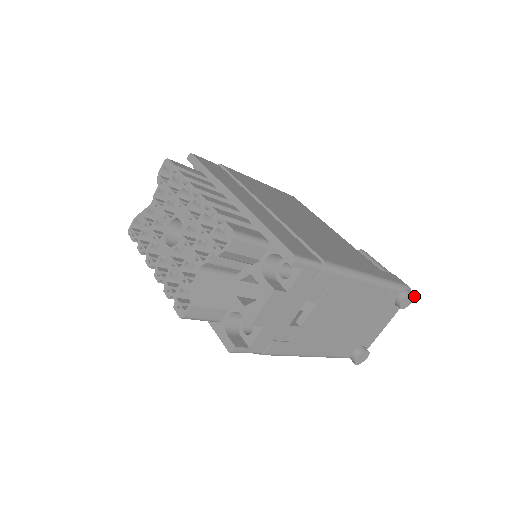
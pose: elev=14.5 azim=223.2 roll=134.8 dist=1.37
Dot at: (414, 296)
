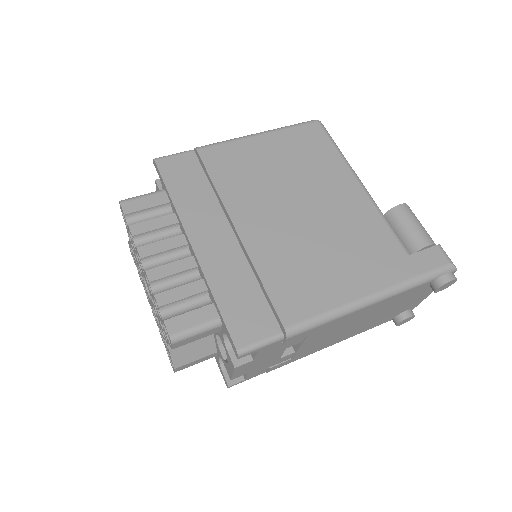
Dot at: (456, 279)
